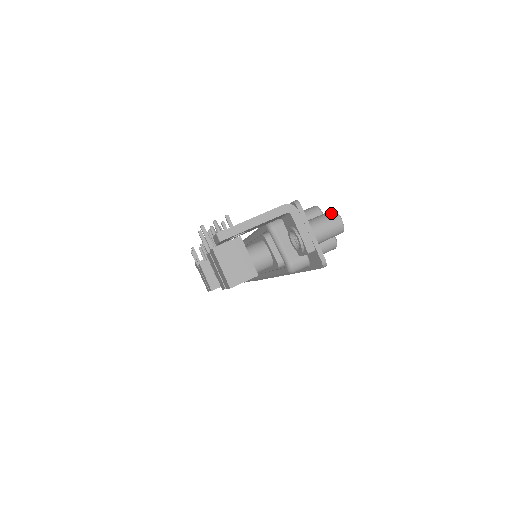
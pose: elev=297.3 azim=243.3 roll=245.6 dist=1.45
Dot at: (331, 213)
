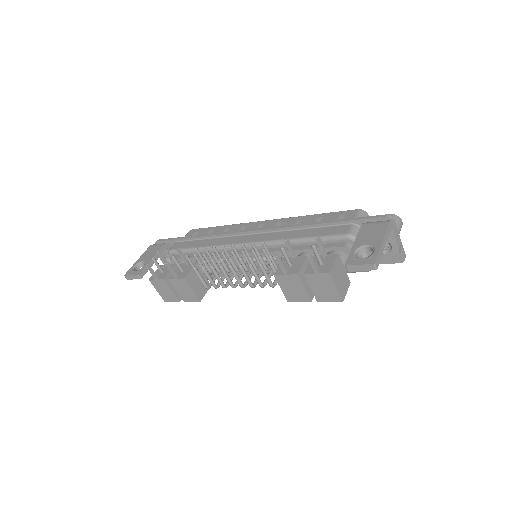
Dot at: (396, 218)
